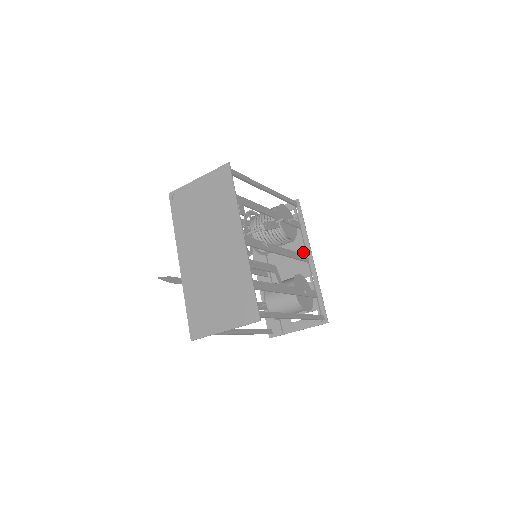
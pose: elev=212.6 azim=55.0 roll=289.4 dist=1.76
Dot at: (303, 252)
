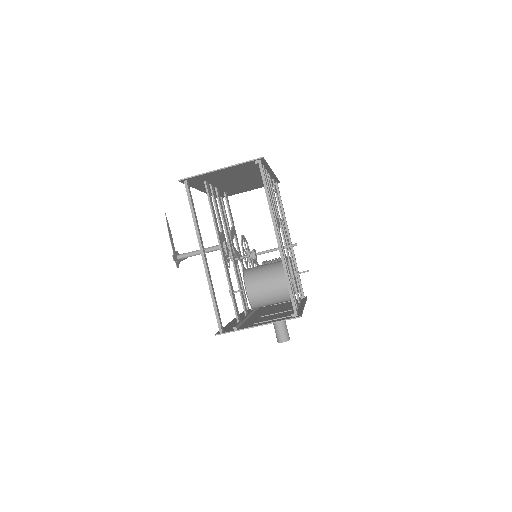
Dot at: occluded
